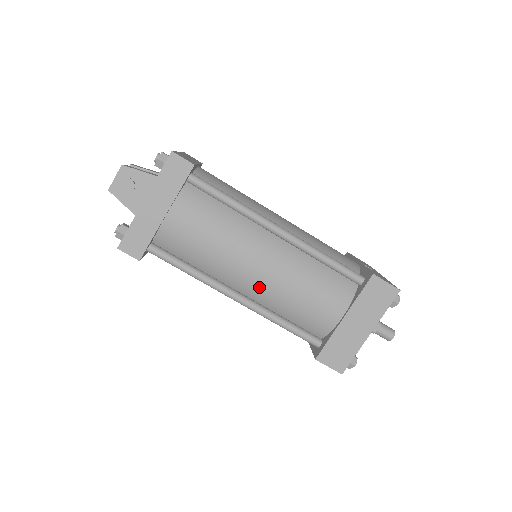
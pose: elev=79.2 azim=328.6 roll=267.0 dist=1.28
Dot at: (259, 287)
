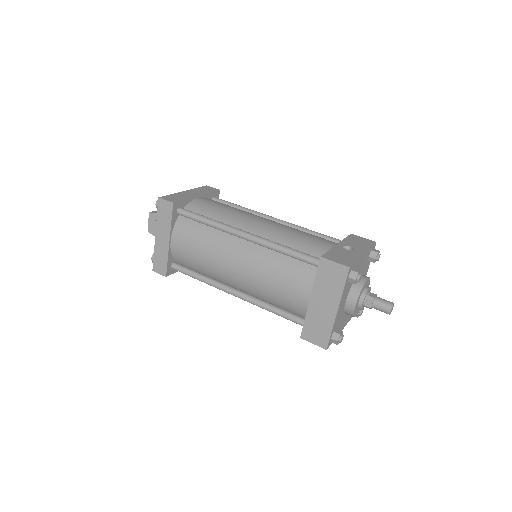
Dot at: (243, 283)
